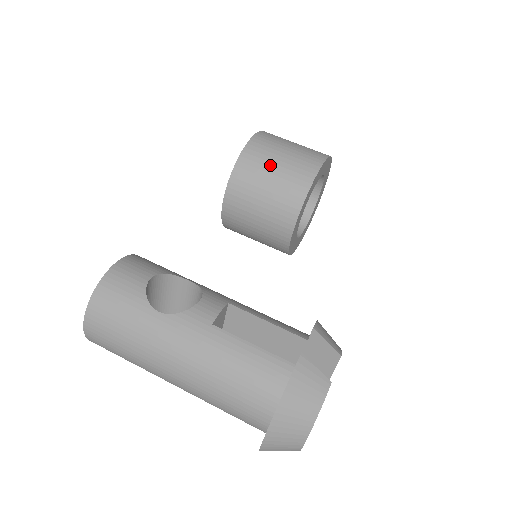
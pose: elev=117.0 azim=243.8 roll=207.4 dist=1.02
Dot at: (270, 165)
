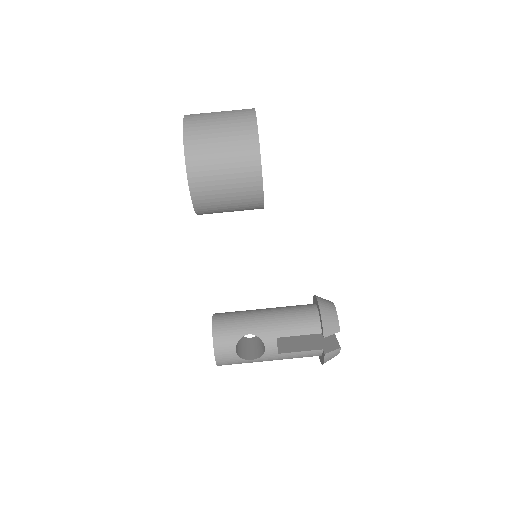
Dot at: (222, 200)
